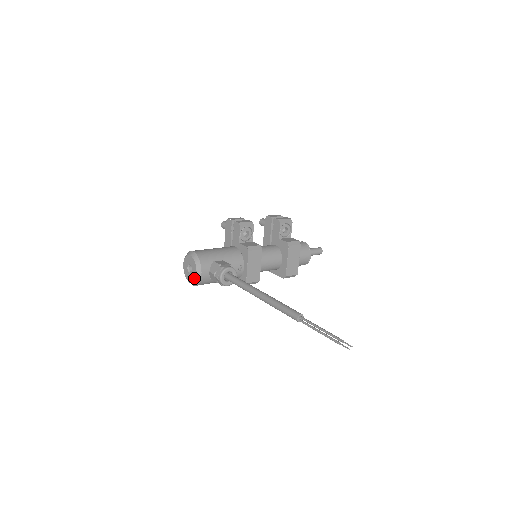
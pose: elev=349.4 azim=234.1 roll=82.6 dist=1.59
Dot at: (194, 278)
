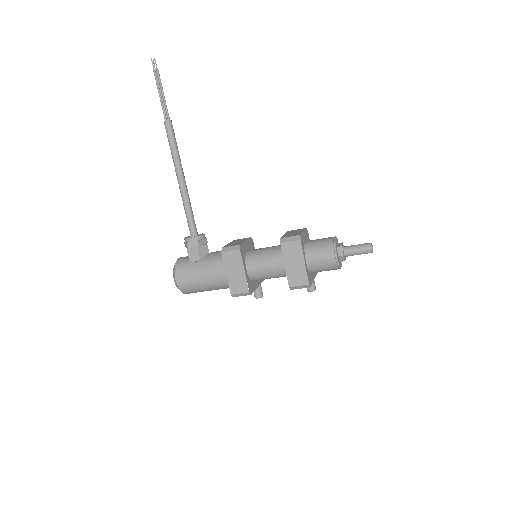
Dot at: occluded
